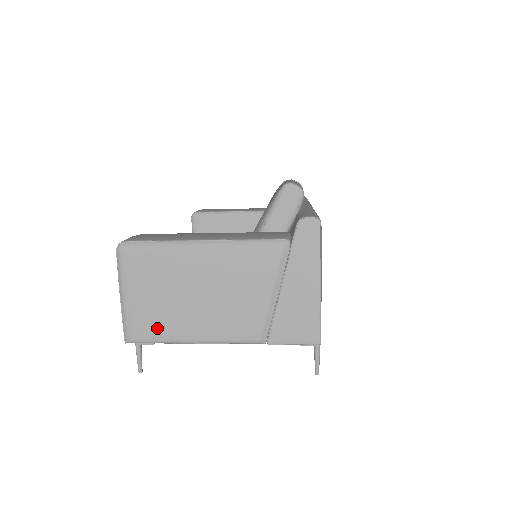
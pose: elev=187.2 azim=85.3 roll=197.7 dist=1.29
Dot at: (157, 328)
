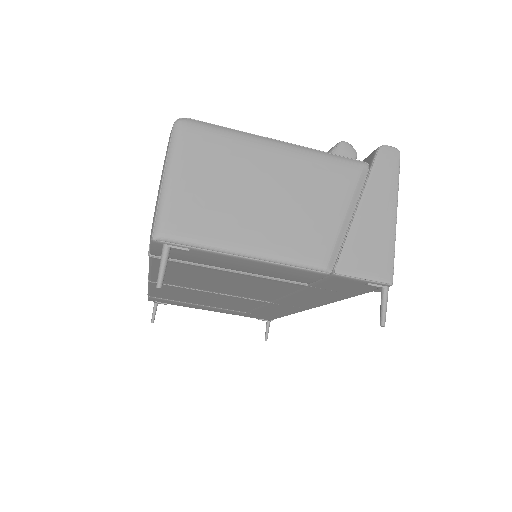
Dot at: (203, 225)
